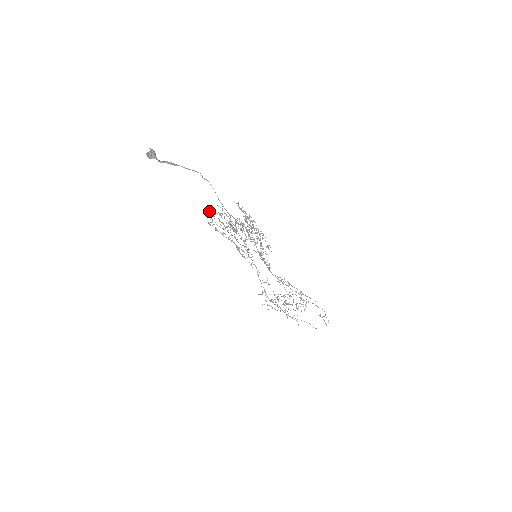
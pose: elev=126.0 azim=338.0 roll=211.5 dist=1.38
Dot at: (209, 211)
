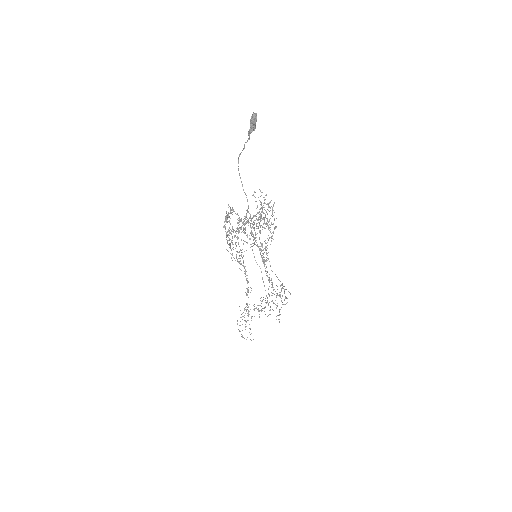
Dot at: (226, 211)
